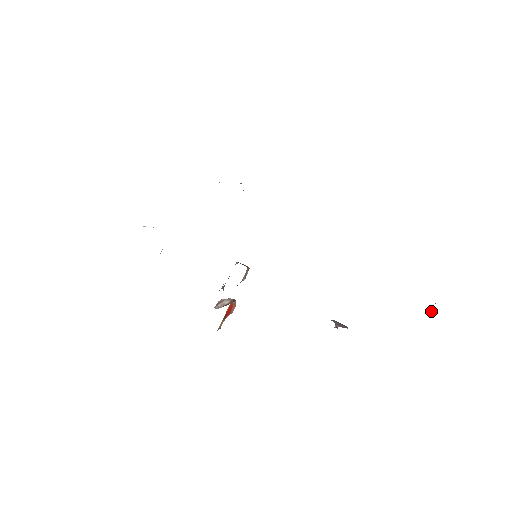
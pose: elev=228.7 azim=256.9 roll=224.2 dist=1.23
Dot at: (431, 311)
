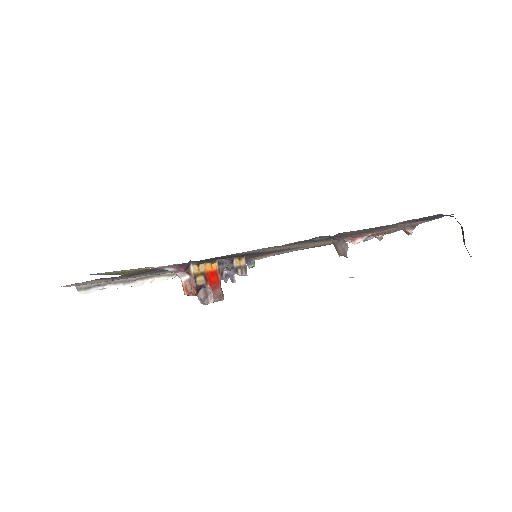
Dot at: (462, 234)
